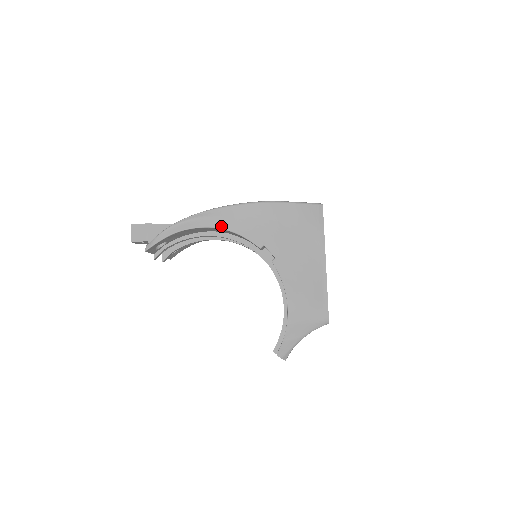
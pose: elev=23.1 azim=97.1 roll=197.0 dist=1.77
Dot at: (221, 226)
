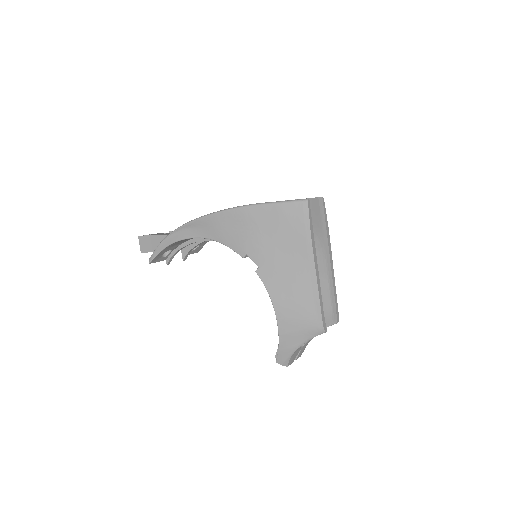
Dot at: (206, 236)
